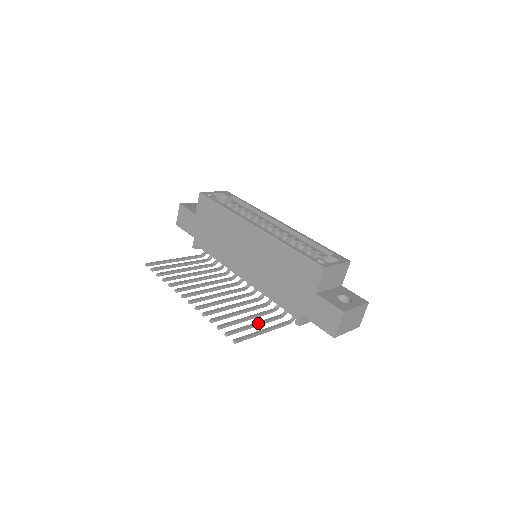
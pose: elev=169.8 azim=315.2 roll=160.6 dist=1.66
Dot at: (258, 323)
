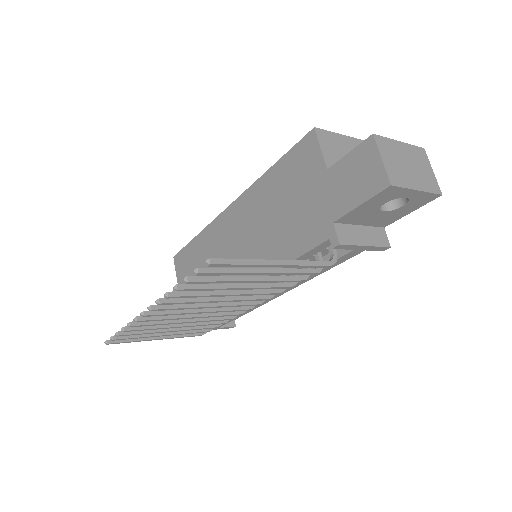
Dot at: (265, 268)
